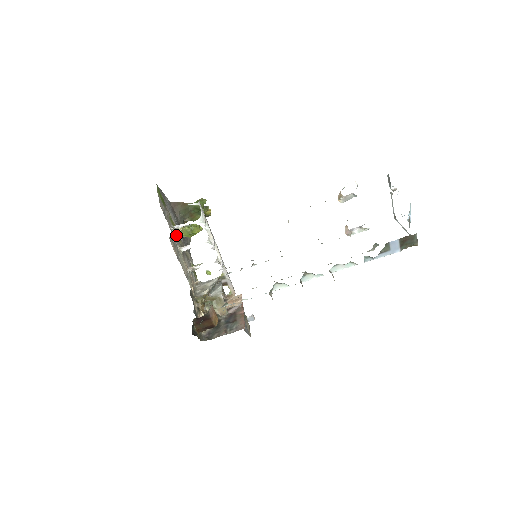
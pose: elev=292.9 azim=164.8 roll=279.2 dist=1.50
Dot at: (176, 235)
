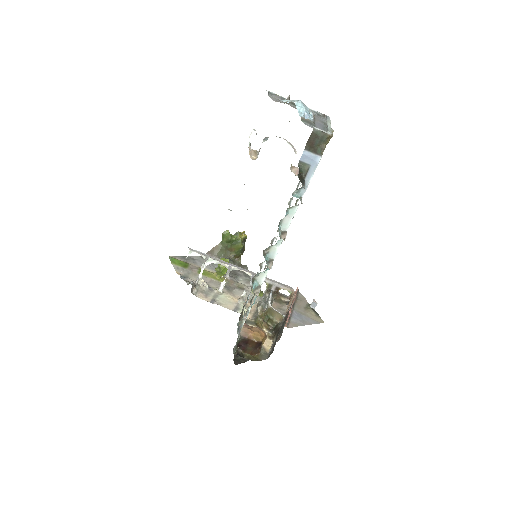
Dot at: (205, 284)
